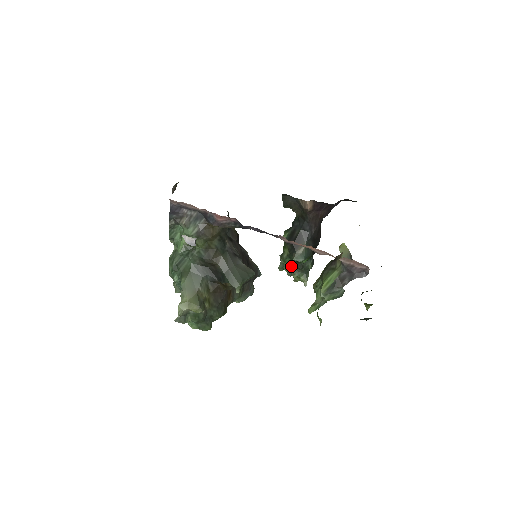
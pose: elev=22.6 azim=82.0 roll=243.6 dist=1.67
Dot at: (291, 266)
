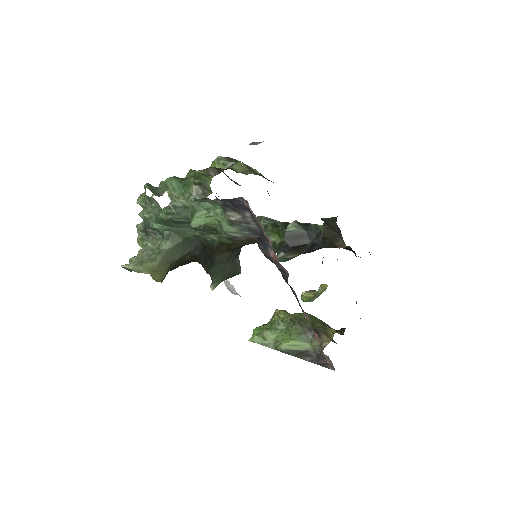
Dot at: occluded
